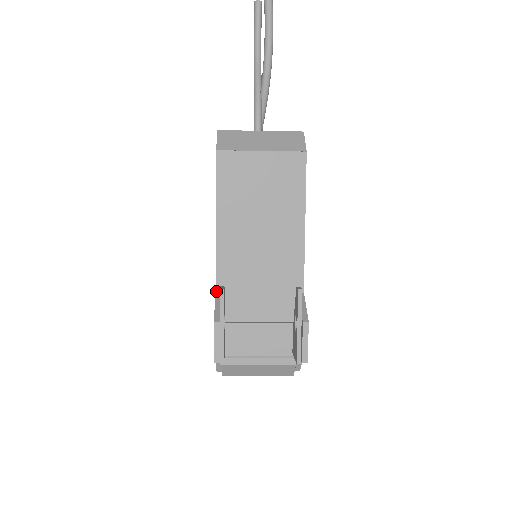
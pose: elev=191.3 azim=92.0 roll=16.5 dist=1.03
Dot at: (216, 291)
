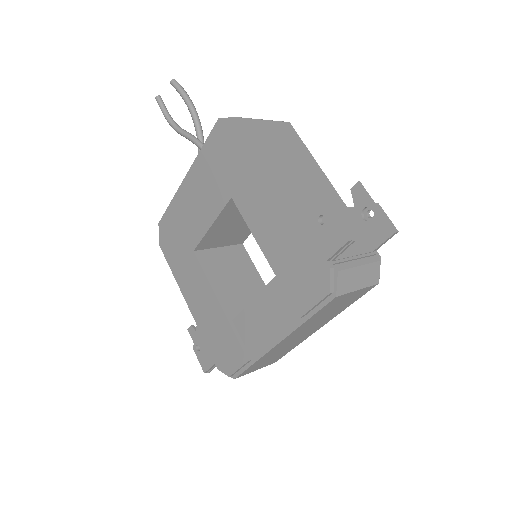
Dot at: (296, 212)
